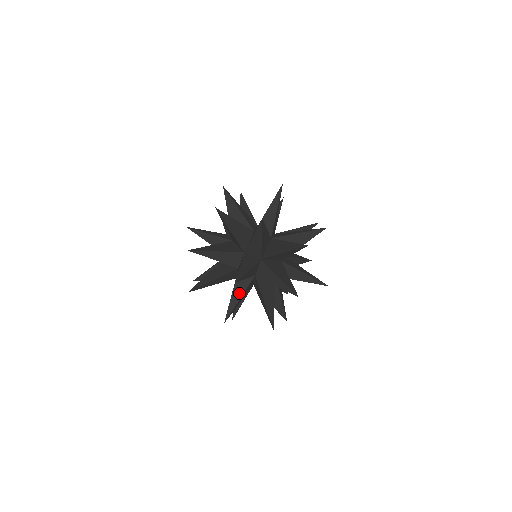
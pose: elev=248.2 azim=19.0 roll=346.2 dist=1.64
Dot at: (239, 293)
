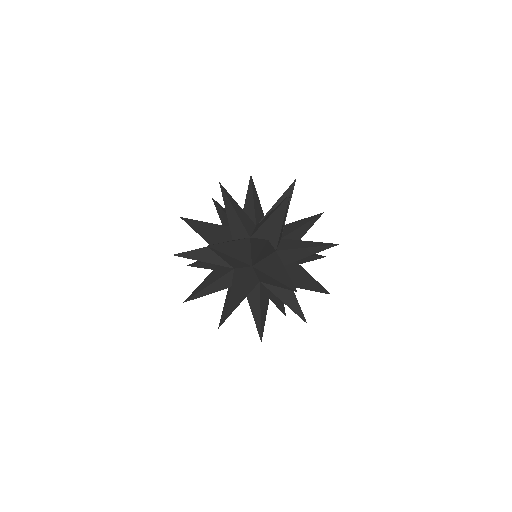
Dot at: (217, 288)
